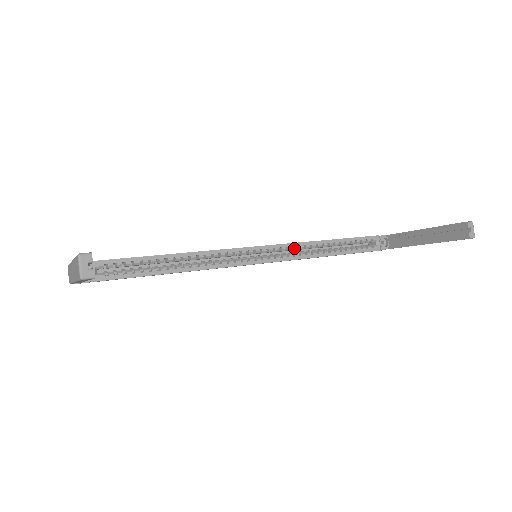
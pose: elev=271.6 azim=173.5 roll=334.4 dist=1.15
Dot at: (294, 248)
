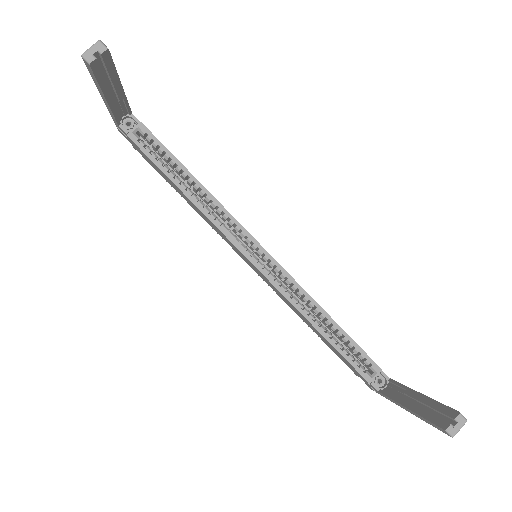
Dot at: (293, 286)
